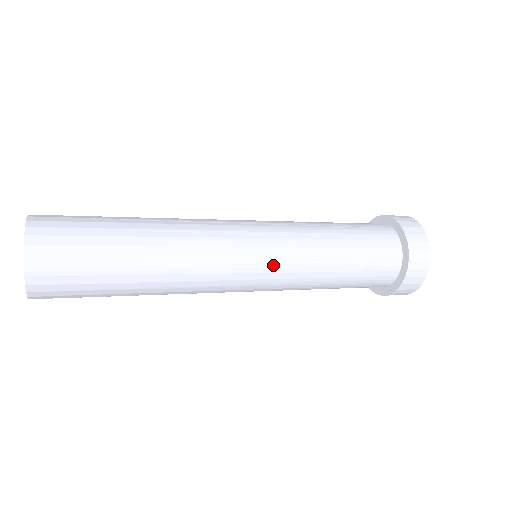
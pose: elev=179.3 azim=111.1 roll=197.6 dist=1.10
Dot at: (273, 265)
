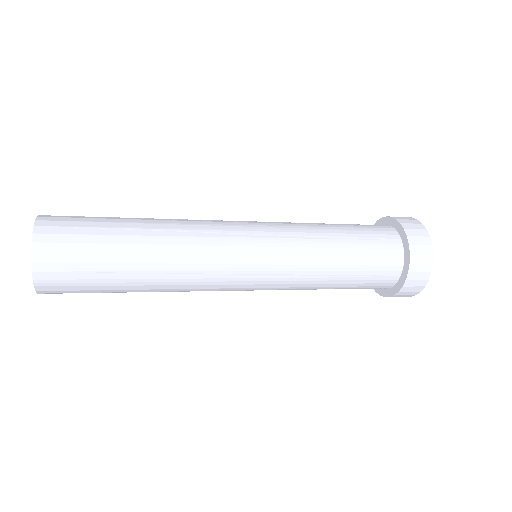
Dot at: (267, 279)
